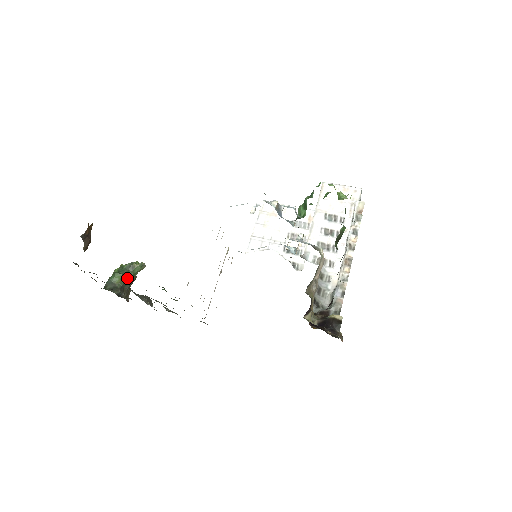
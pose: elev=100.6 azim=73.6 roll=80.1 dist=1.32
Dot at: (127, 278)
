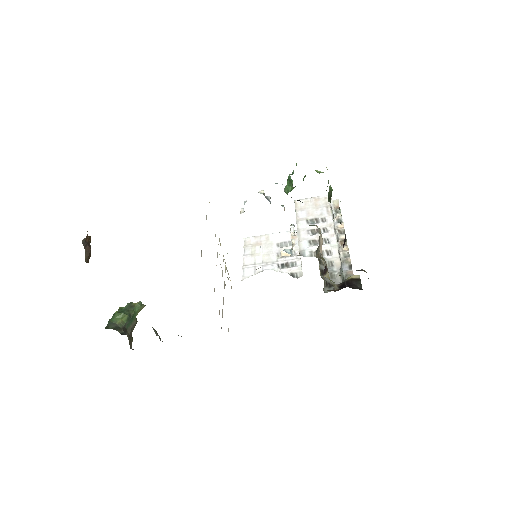
Dot at: (128, 317)
